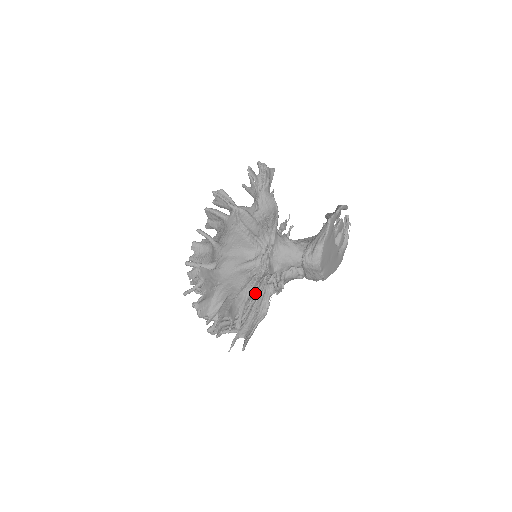
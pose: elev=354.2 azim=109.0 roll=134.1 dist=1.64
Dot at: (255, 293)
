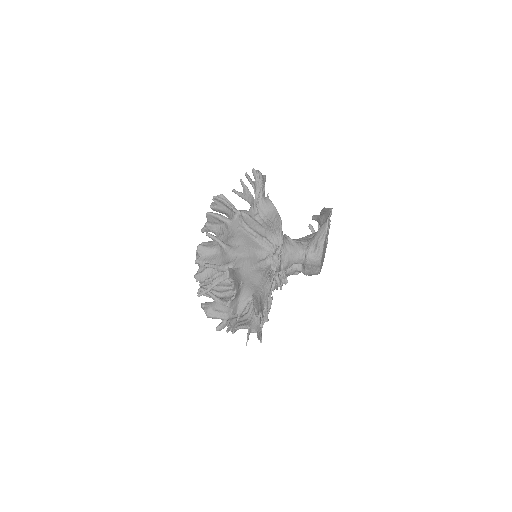
Dot at: occluded
